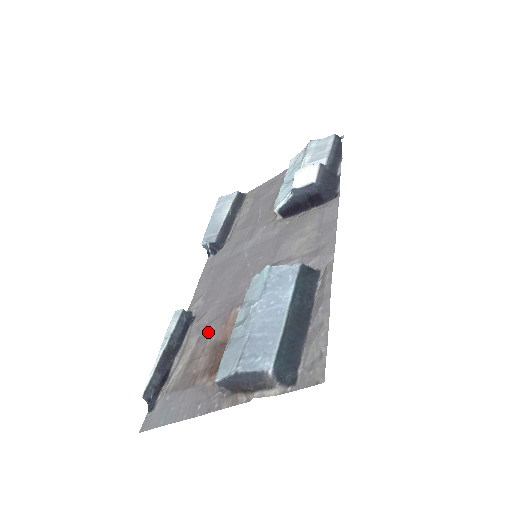
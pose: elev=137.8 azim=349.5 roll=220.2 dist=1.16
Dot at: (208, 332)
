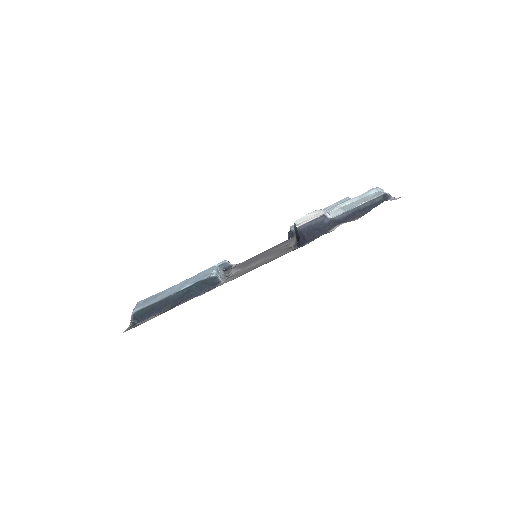
Dot at: occluded
